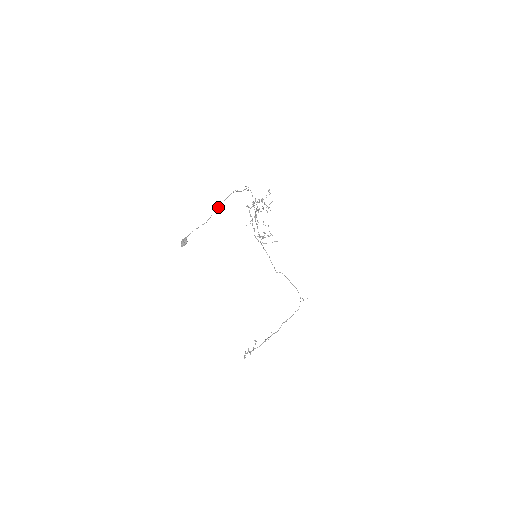
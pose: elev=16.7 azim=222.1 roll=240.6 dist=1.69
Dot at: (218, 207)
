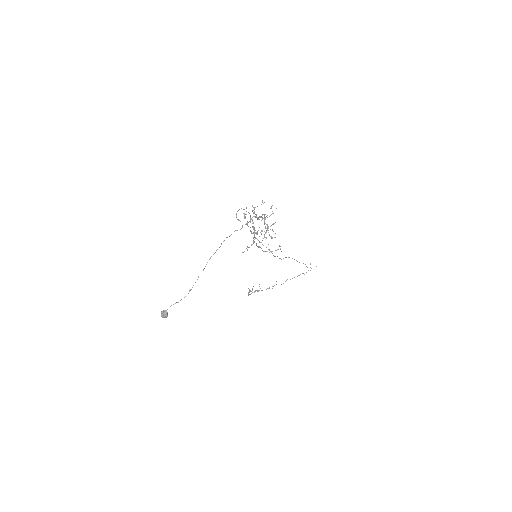
Dot at: occluded
